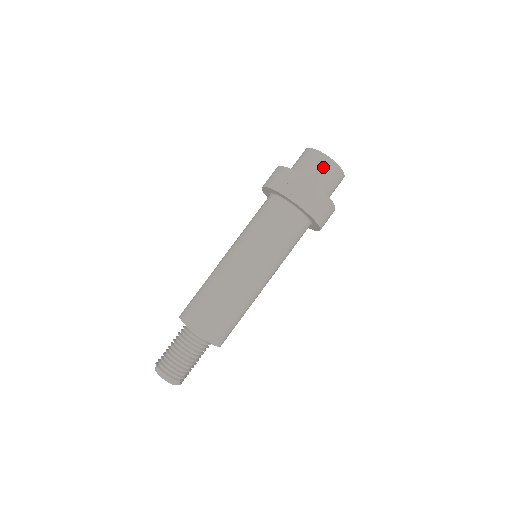
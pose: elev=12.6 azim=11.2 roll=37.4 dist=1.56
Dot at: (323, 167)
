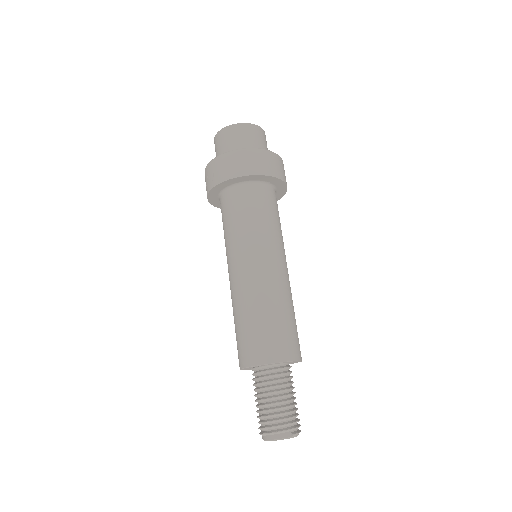
Dot at: (222, 141)
